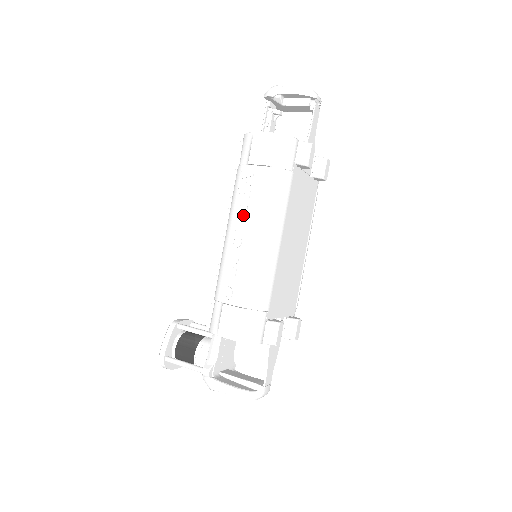
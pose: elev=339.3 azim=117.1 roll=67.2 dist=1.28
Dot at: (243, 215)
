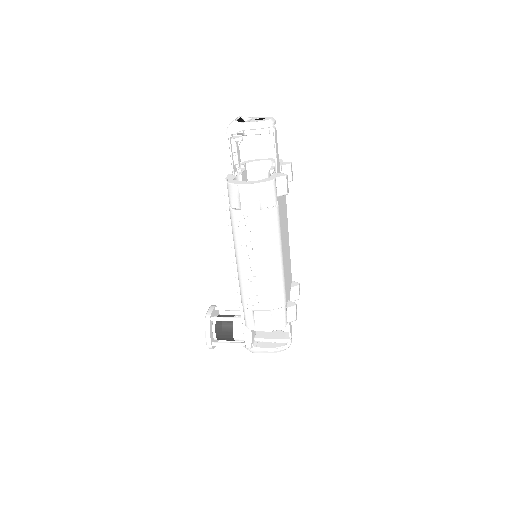
Dot at: (250, 249)
